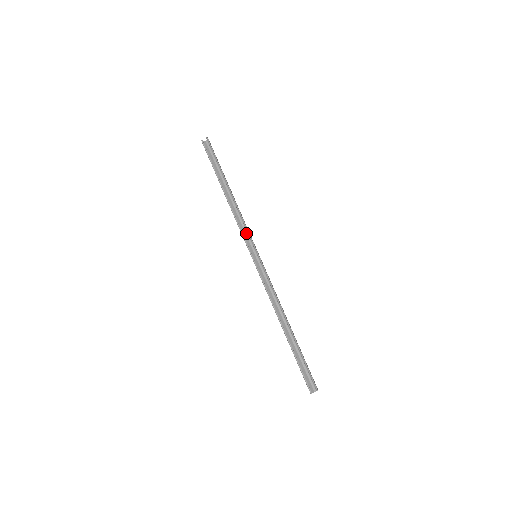
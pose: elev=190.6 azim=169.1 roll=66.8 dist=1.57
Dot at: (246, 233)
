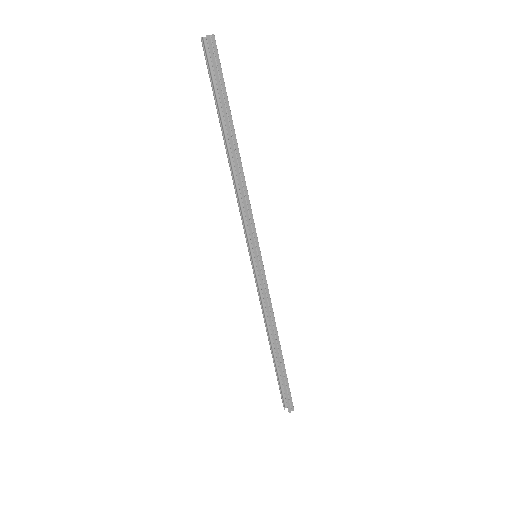
Dot at: (251, 219)
